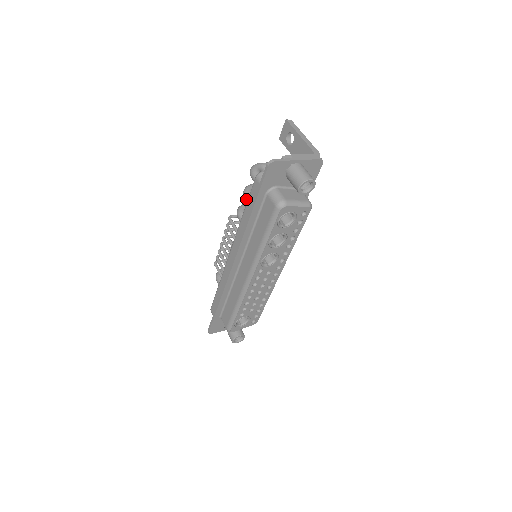
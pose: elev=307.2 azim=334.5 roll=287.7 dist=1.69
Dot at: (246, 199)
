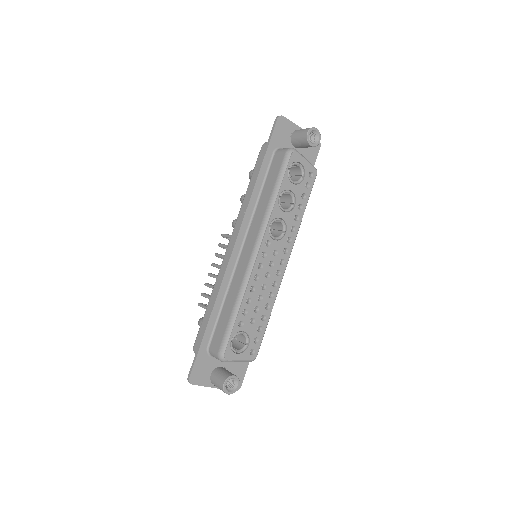
Dot at: occluded
